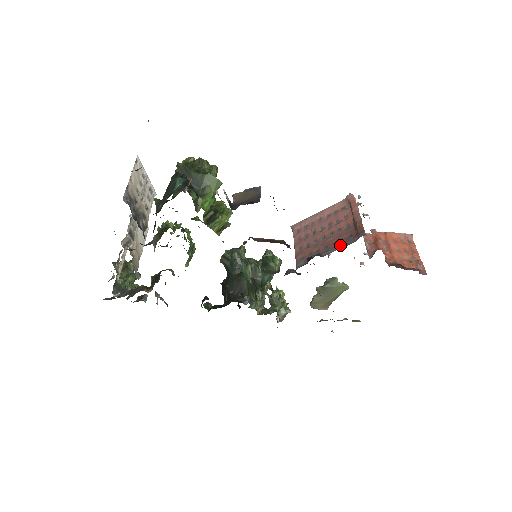
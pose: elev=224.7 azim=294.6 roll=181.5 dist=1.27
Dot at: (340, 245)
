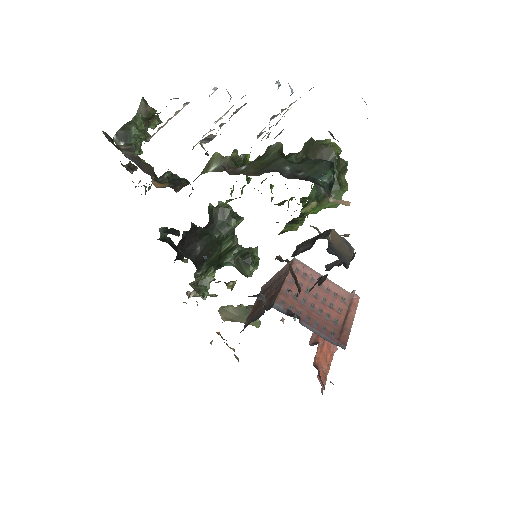
Dot at: (321, 332)
